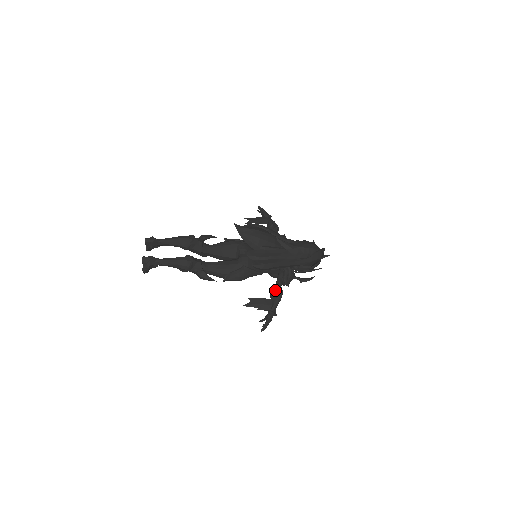
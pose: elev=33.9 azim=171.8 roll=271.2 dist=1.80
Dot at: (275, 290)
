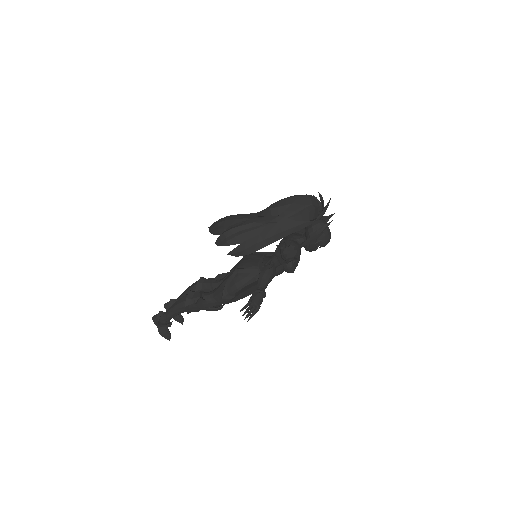
Dot at: occluded
